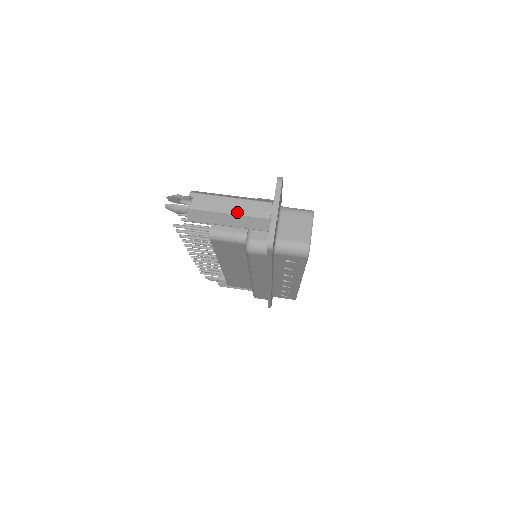
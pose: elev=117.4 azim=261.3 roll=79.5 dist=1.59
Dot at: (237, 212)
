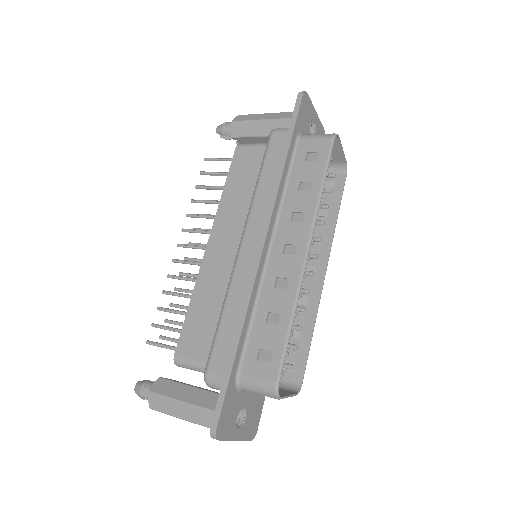
Dot at: occluded
